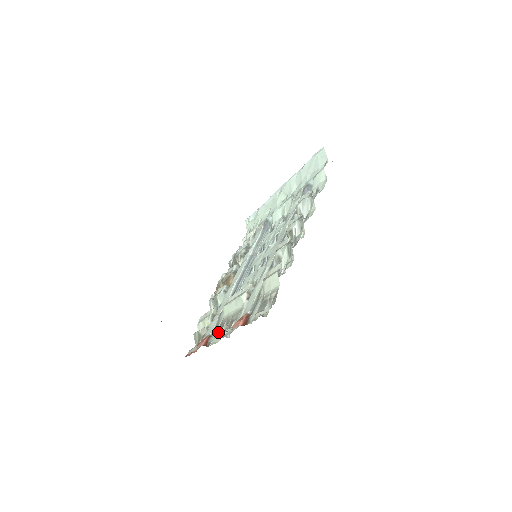
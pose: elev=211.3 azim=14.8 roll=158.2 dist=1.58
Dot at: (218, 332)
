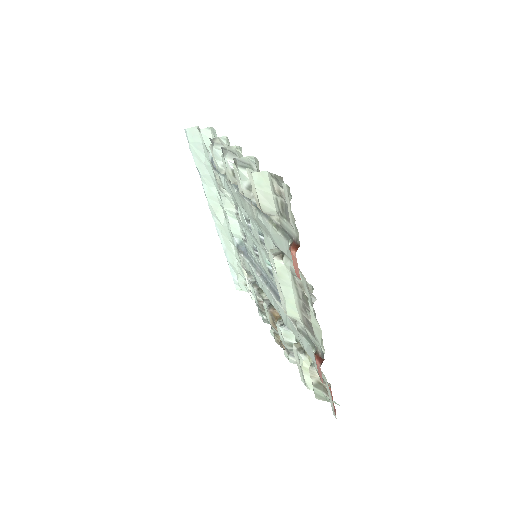
Dot at: (313, 333)
